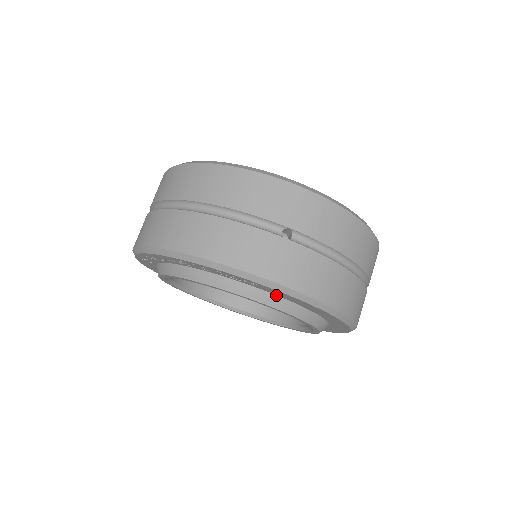
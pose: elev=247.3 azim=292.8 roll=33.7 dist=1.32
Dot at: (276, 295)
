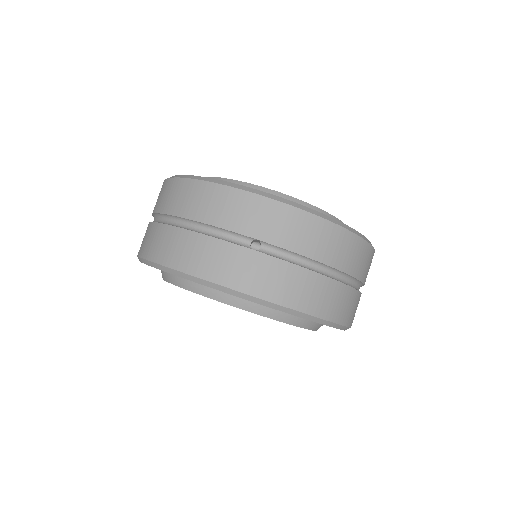
Dot at: occluded
